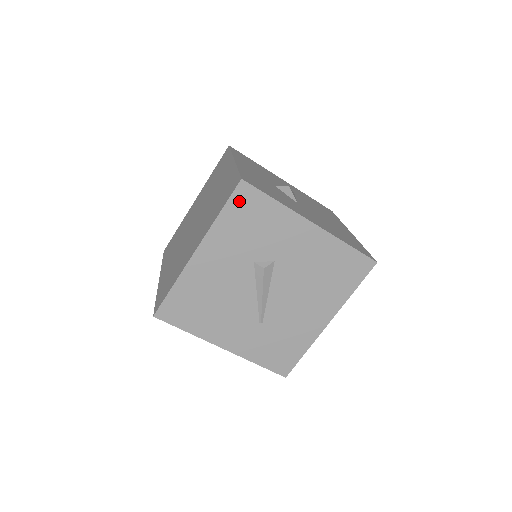
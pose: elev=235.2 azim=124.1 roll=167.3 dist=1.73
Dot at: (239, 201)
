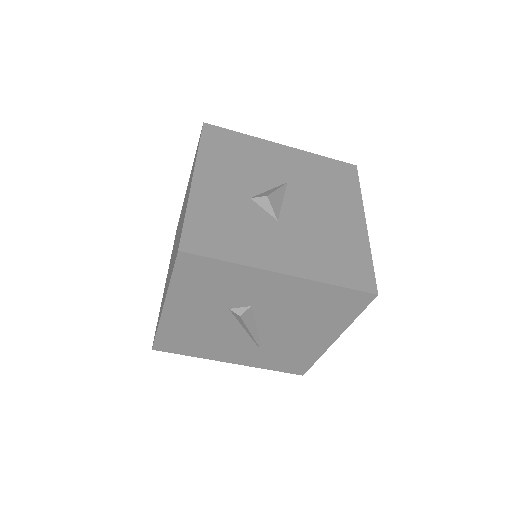
Dot at: (186, 268)
